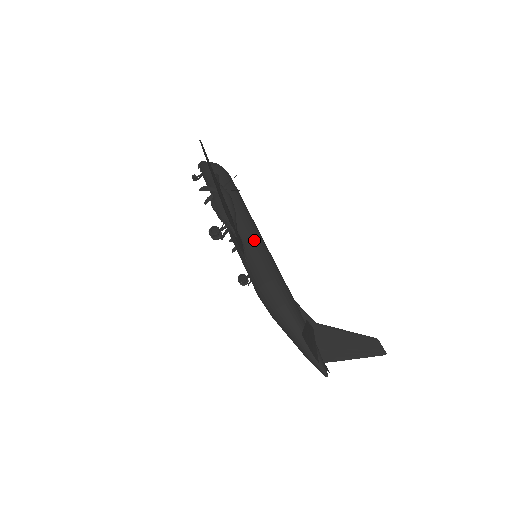
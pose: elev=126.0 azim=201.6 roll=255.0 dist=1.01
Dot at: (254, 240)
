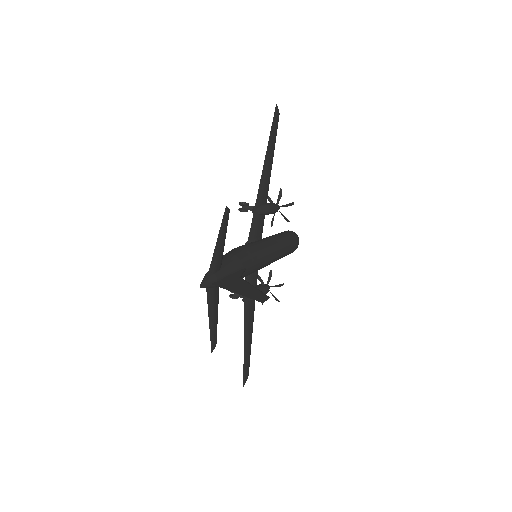
Dot at: (265, 243)
